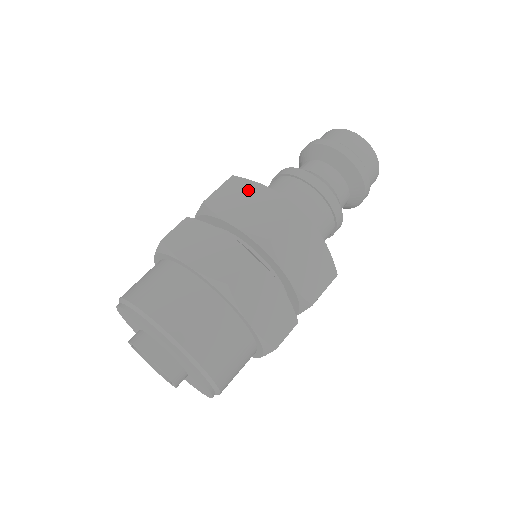
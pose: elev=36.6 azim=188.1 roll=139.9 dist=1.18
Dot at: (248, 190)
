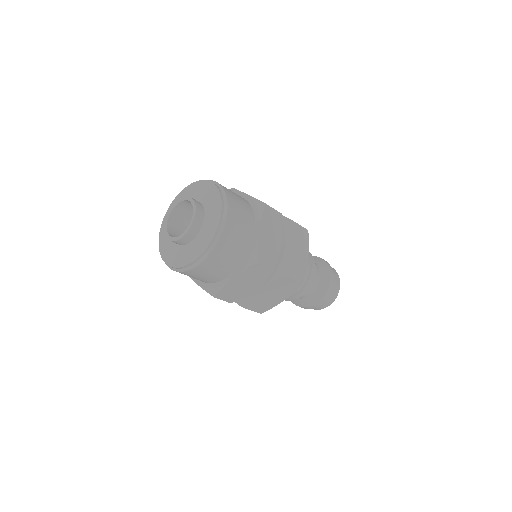
Dot at: occluded
